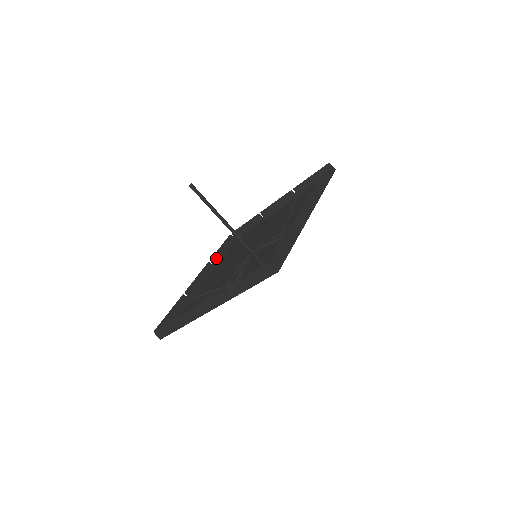
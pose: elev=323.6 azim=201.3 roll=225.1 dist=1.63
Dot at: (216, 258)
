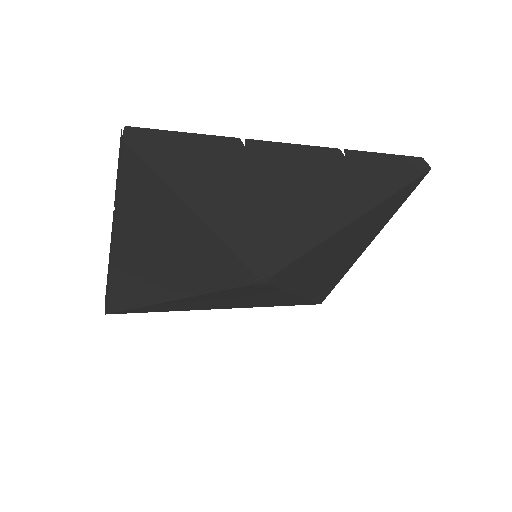
Dot at: occluded
